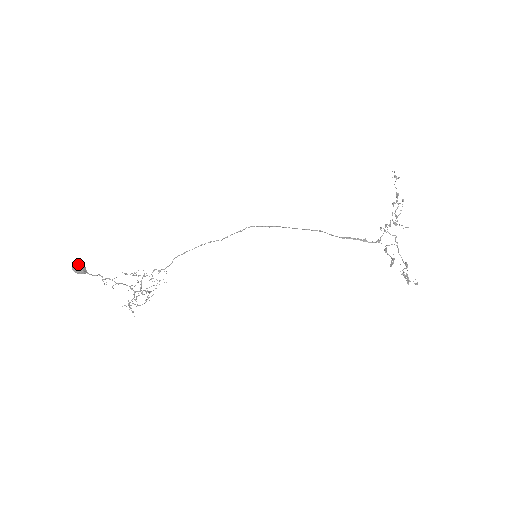
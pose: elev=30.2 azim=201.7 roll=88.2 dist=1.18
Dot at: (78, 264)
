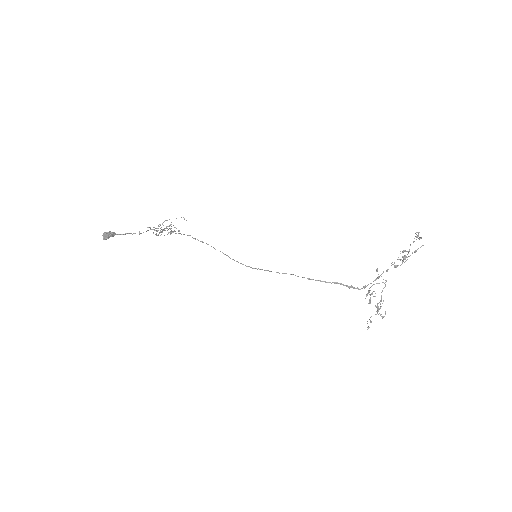
Dot at: (107, 235)
